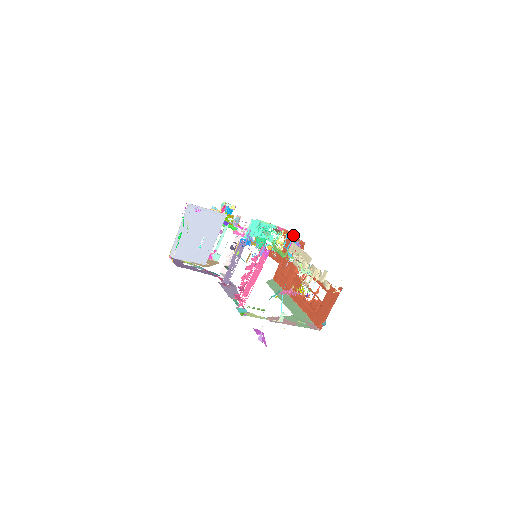
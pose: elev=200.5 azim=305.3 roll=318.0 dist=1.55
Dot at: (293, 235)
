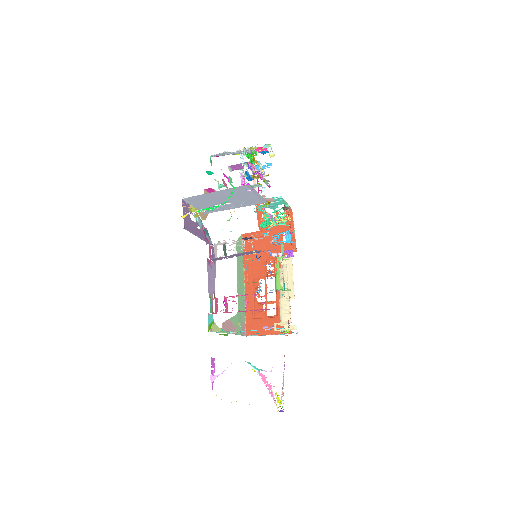
Dot at: (294, 228)
